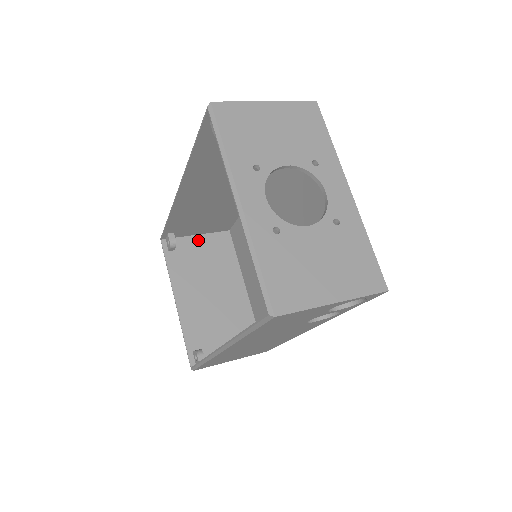
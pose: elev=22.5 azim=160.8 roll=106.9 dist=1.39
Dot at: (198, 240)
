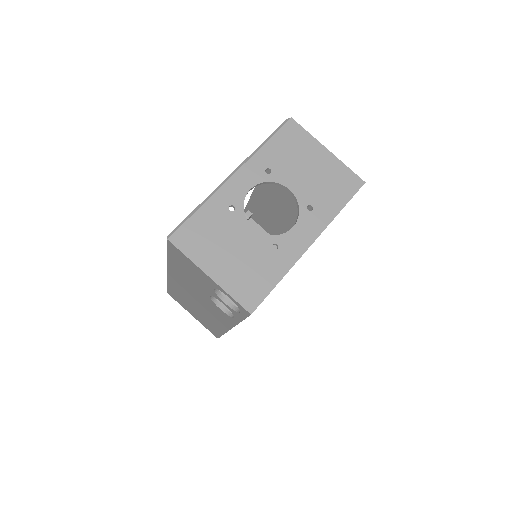
Dot at: occluded
